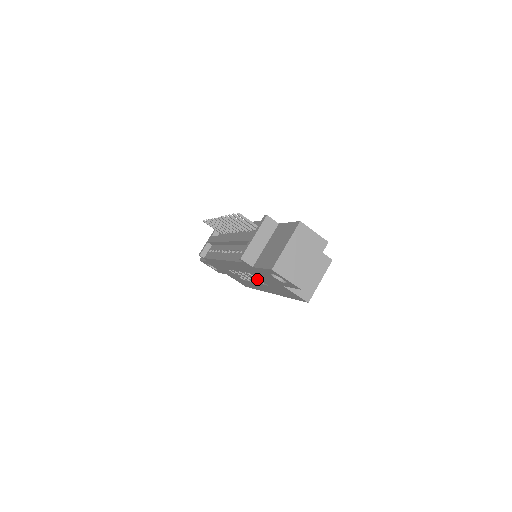
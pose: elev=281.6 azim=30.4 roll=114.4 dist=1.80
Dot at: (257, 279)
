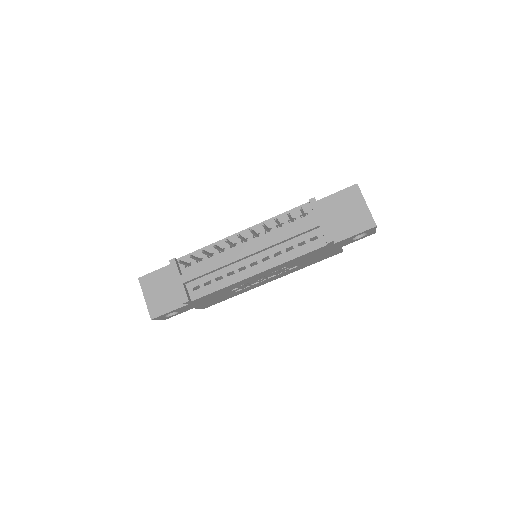
Dot at: (287, 268)
